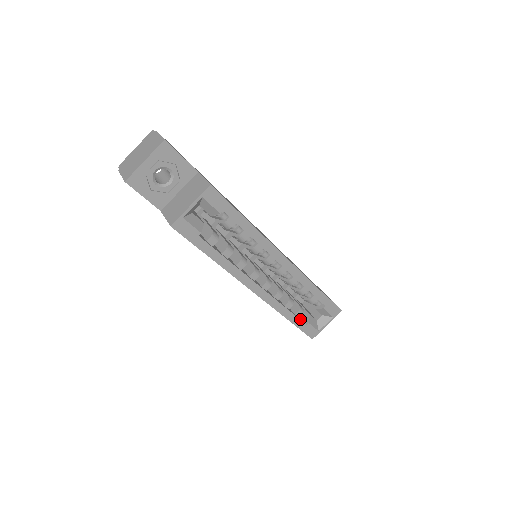
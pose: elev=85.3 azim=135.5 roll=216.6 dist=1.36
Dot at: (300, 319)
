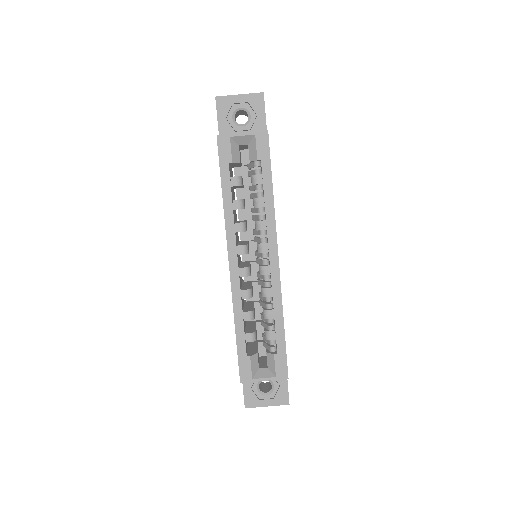
Dot at: occluded
